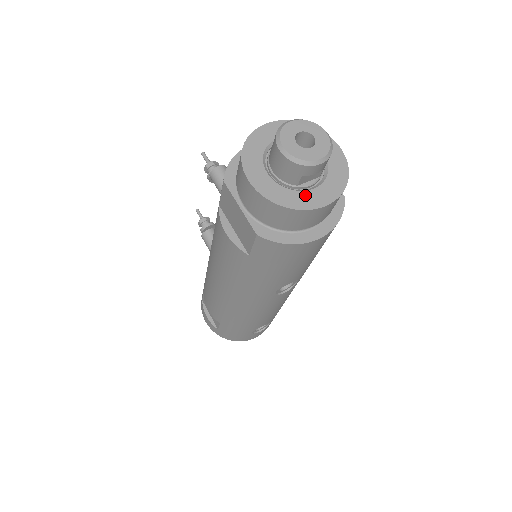
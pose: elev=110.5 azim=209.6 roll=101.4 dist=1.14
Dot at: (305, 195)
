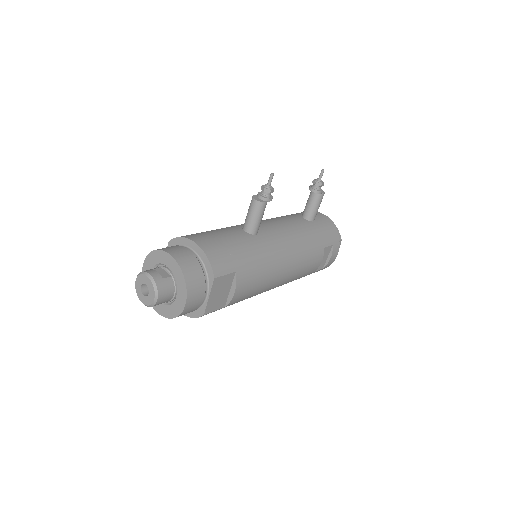
Dot at: occluded
